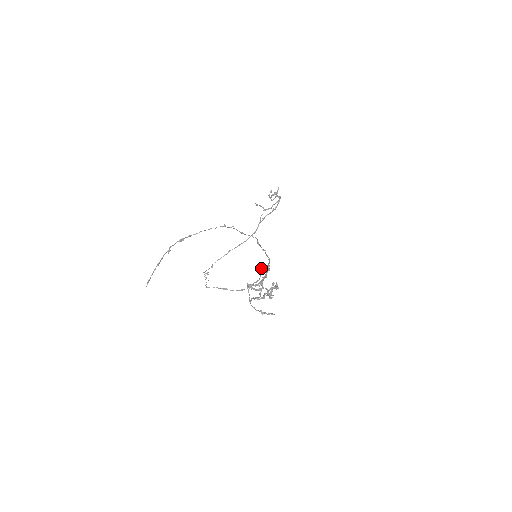
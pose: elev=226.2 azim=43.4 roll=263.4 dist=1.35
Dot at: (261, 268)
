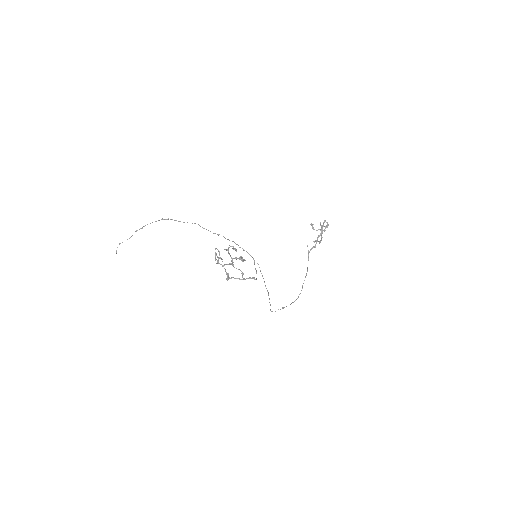
Dot at: (224, 249)
